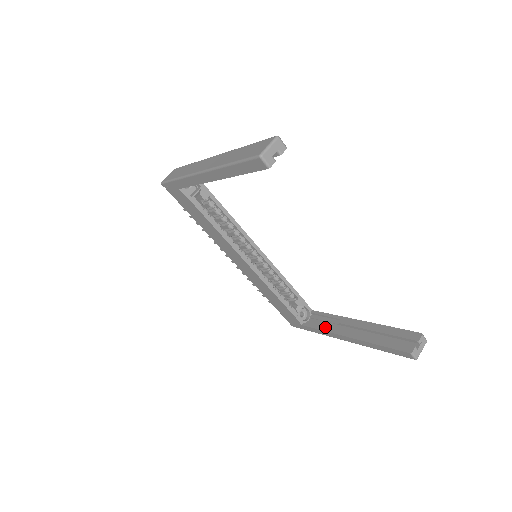
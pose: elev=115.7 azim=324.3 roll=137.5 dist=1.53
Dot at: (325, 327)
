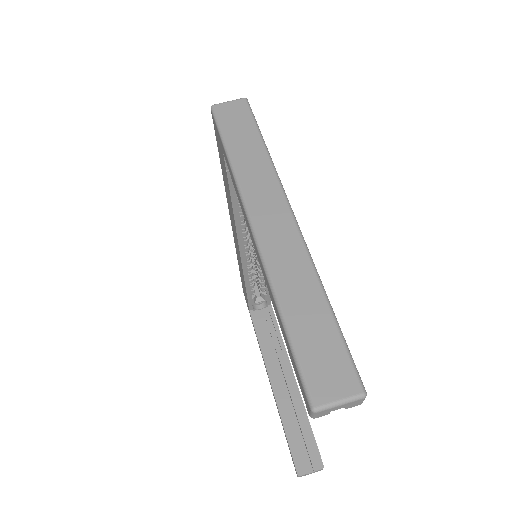
Dot at: (265, 341)
